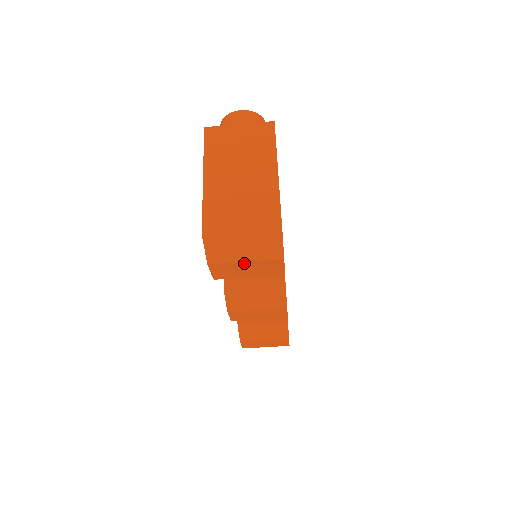
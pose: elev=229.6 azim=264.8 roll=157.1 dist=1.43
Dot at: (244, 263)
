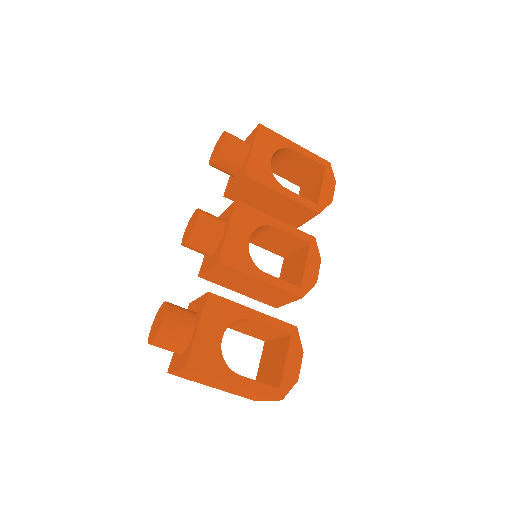
Dot at: occluded
